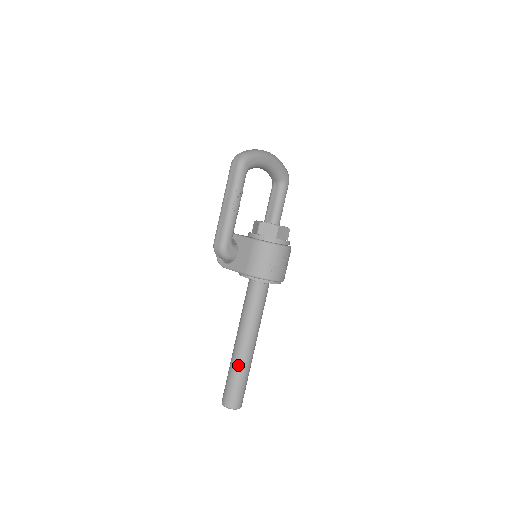
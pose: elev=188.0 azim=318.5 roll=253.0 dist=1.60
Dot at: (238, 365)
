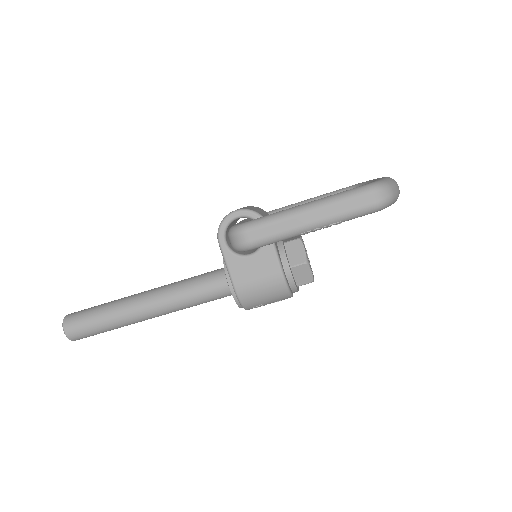
Dot at: (122, 322)
